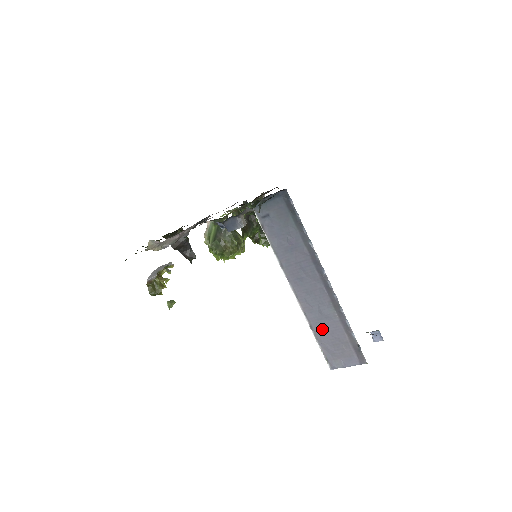
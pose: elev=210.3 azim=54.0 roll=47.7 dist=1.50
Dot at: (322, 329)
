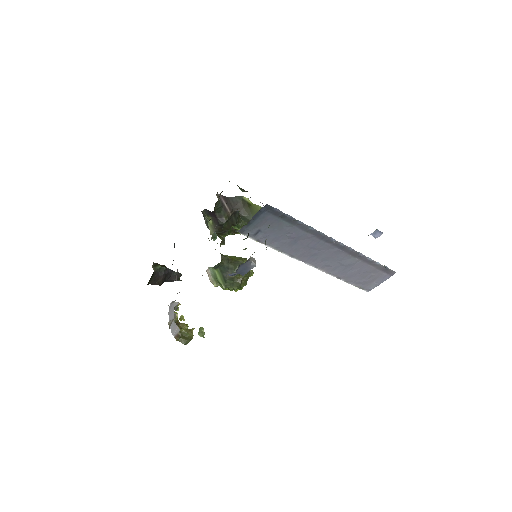
Dot at: (349, 274)
